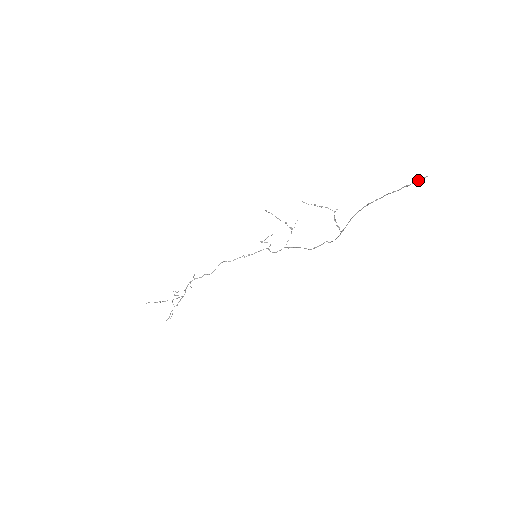
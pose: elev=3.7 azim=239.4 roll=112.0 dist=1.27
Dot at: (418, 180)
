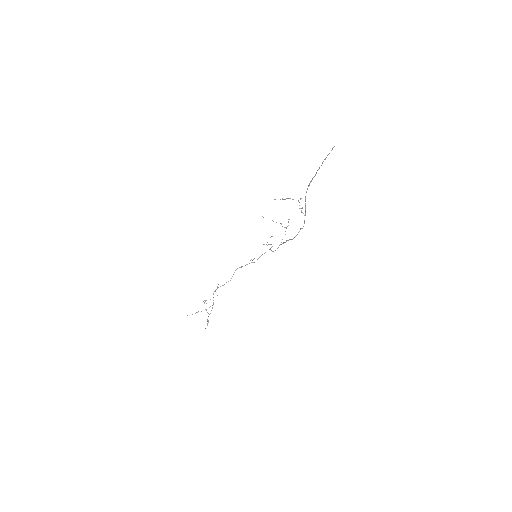
Dot at: occluded
